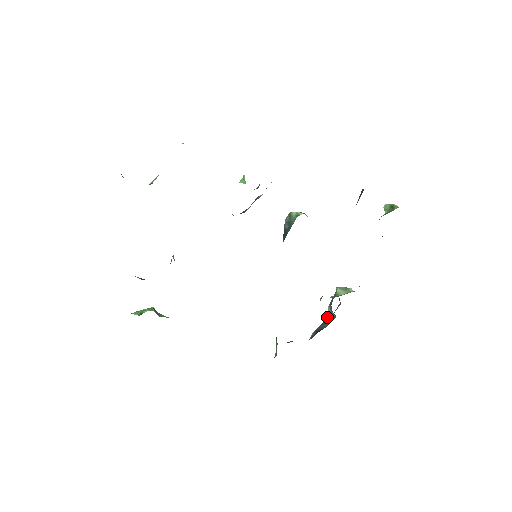
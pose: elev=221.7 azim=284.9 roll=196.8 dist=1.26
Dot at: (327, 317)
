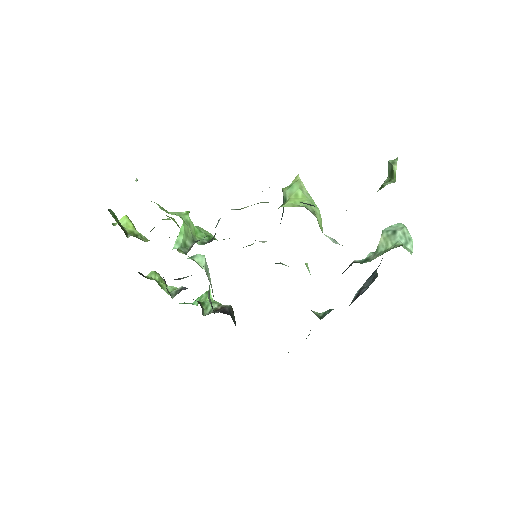
Dot at: occluded
